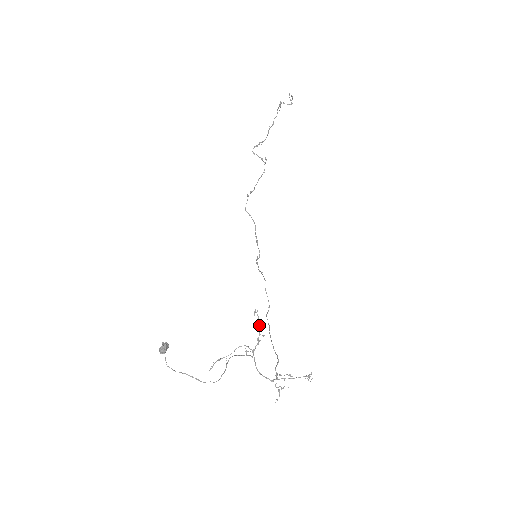
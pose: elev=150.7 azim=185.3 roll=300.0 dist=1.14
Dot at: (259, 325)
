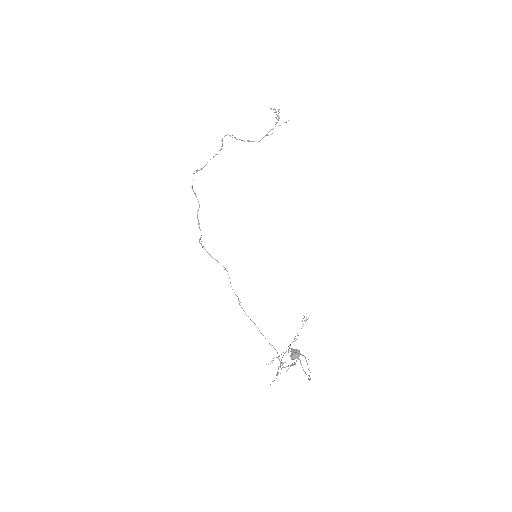
Dot at: (301, 328)
